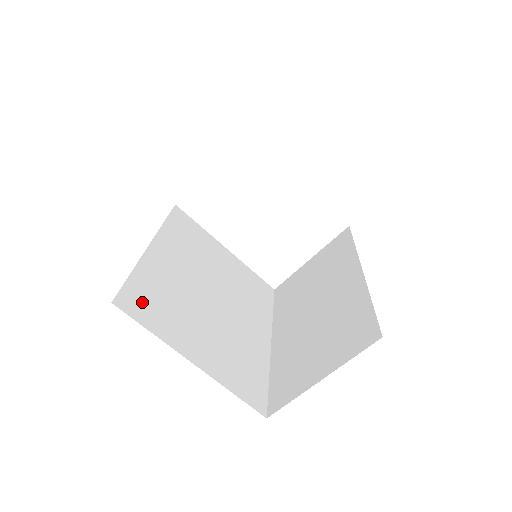
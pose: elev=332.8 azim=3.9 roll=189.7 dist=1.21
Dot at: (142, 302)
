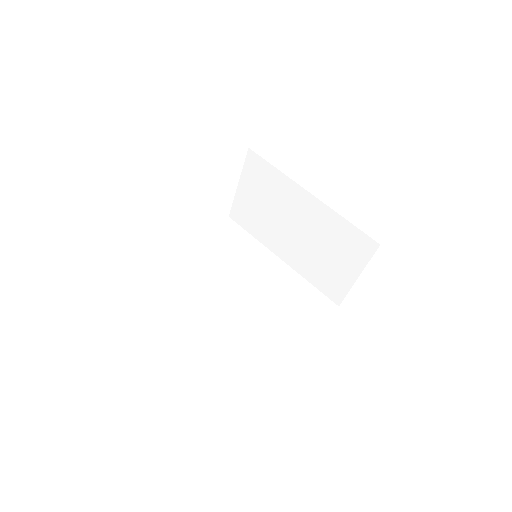
Dot at: (261, 357)
